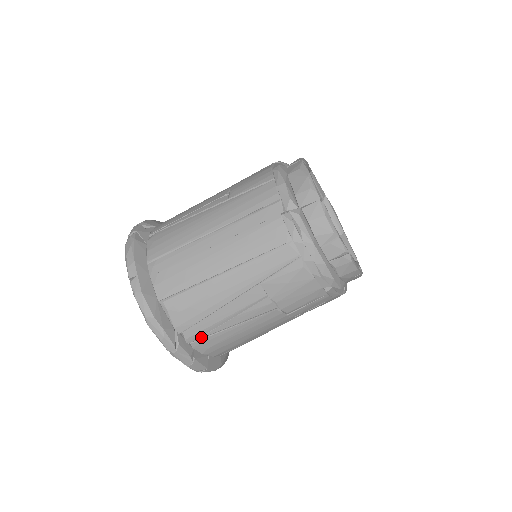
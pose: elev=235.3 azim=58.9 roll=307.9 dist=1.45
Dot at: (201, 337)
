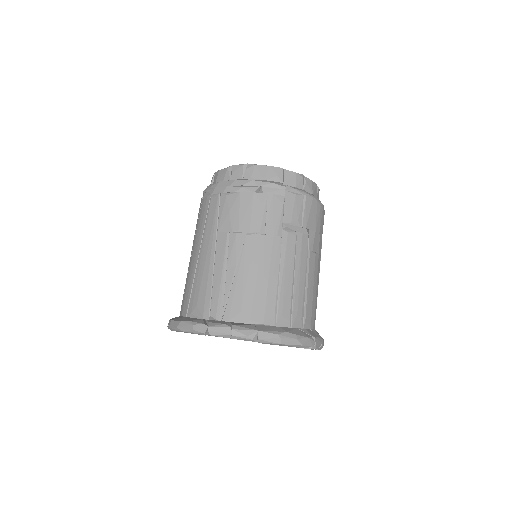
Dot at: (223, 306)
